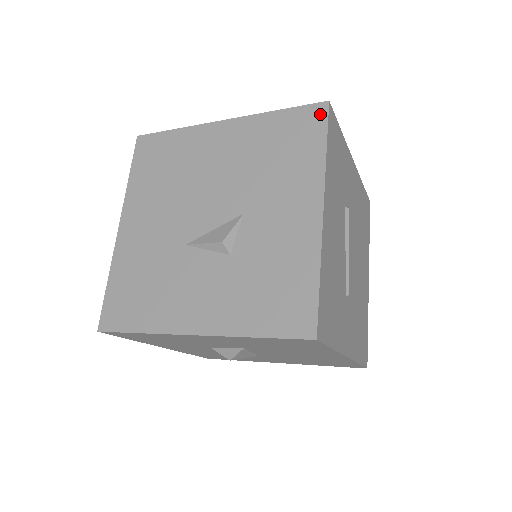
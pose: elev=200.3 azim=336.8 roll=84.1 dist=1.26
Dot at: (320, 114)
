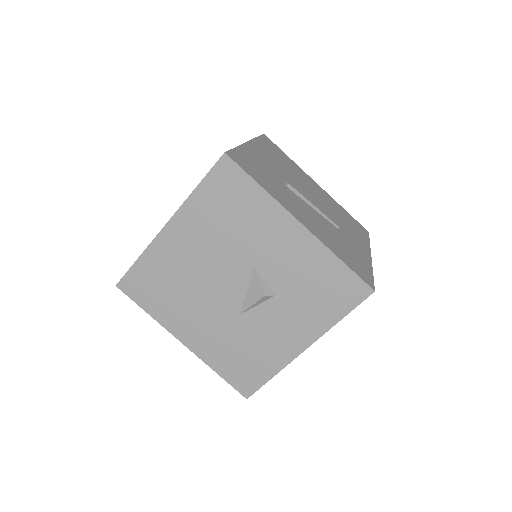
Dot at: (229, 167)
